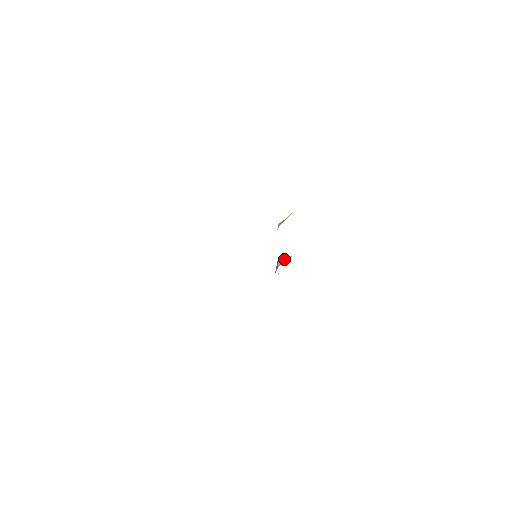
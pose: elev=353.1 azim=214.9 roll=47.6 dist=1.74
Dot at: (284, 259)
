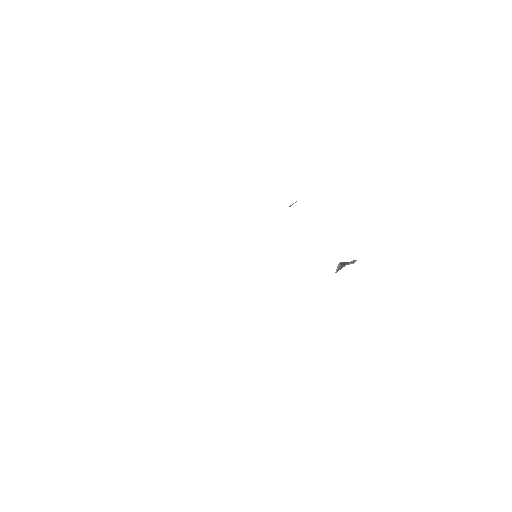
Dot at: occluded
